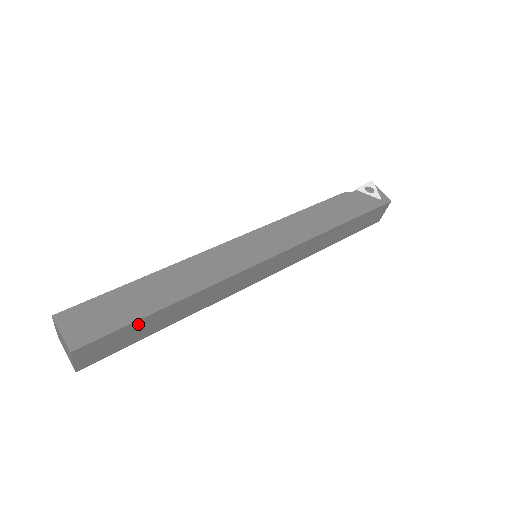
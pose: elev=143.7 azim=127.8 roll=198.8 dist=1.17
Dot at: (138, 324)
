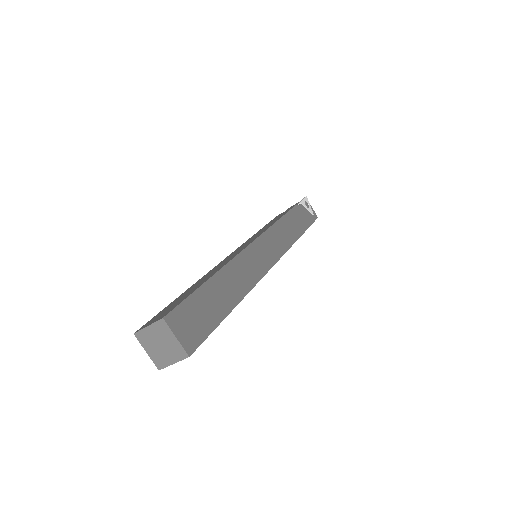
Dot at: occluded
